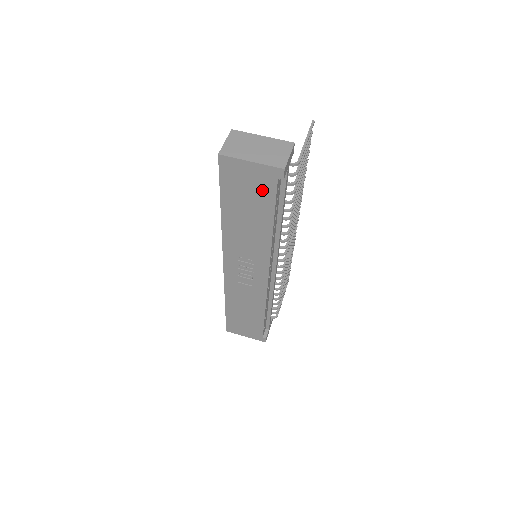
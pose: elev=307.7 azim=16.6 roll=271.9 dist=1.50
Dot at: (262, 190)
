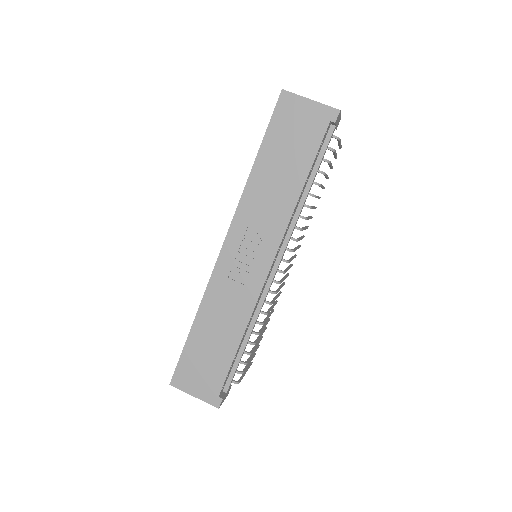
Dot at: (309, 134)
